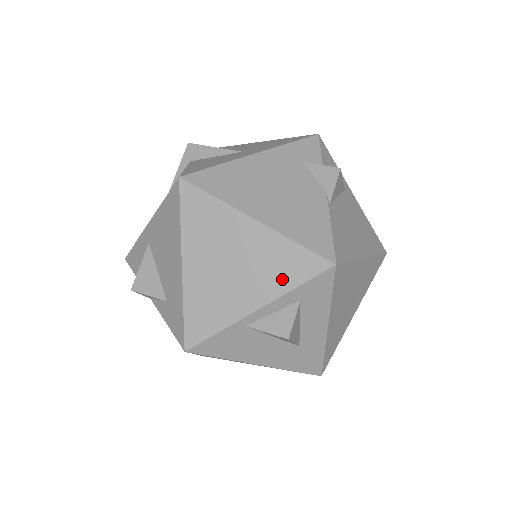
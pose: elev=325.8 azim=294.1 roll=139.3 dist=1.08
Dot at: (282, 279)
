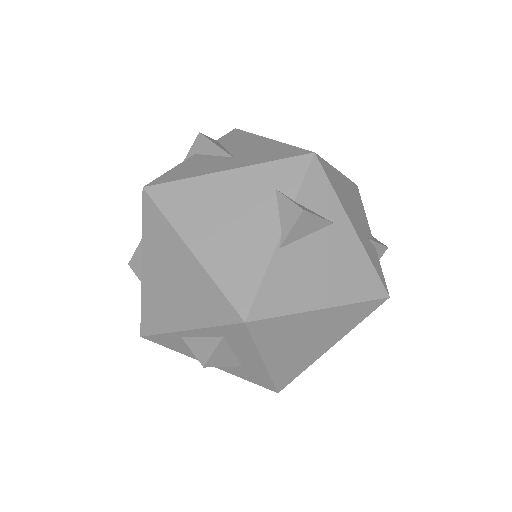
Dot at: (204, 314)
